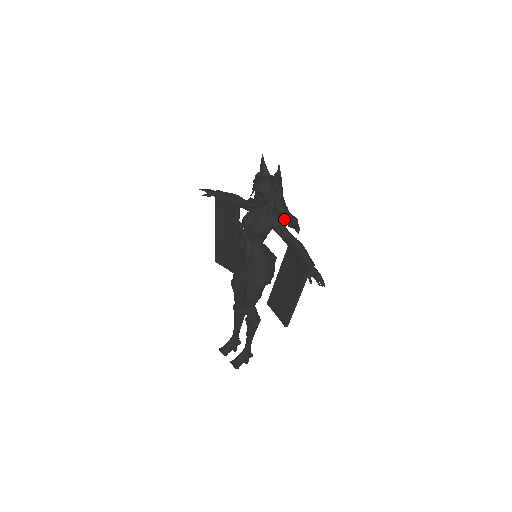
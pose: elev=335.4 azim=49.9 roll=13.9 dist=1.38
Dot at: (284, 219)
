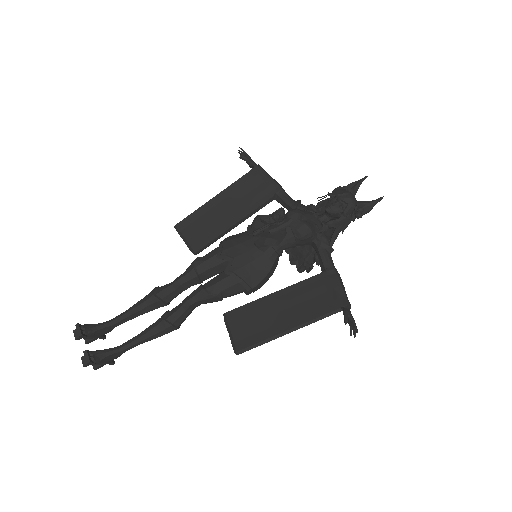
Dot at: occluded
